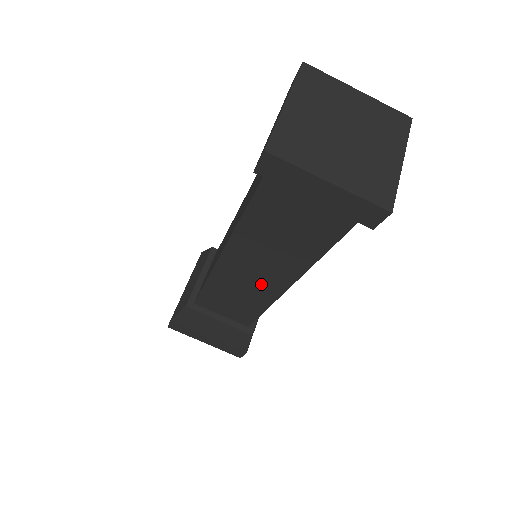
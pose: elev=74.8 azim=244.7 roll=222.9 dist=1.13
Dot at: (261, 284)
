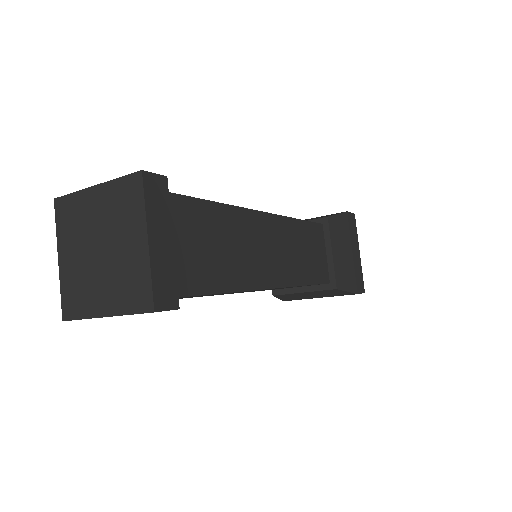
Dot at: occluded
